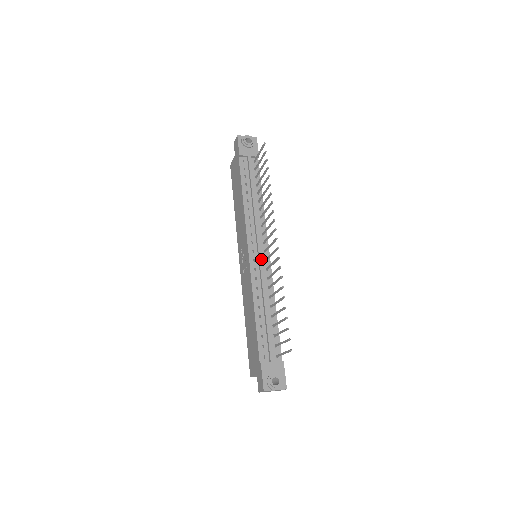
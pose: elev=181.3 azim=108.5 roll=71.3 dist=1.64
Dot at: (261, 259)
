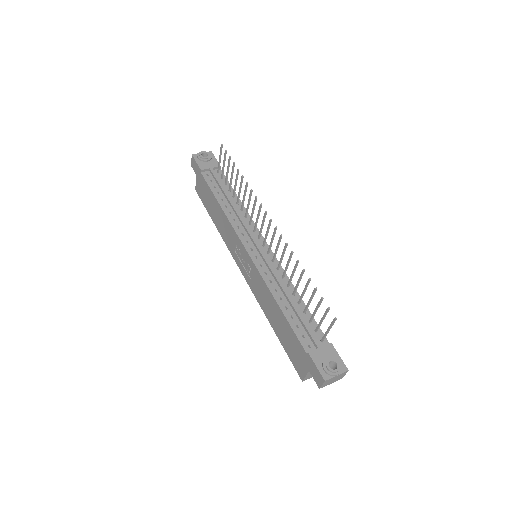
Dot at: (263, 253)
